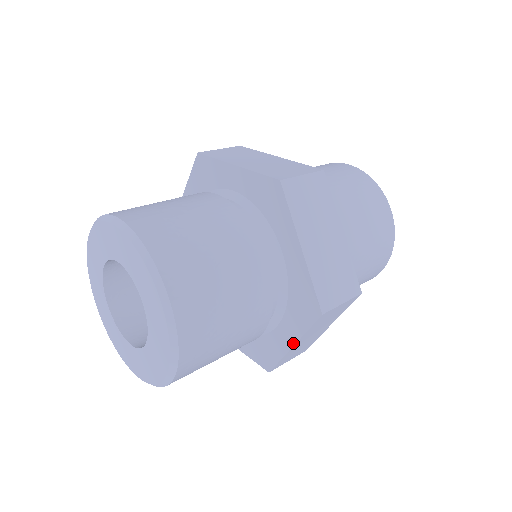
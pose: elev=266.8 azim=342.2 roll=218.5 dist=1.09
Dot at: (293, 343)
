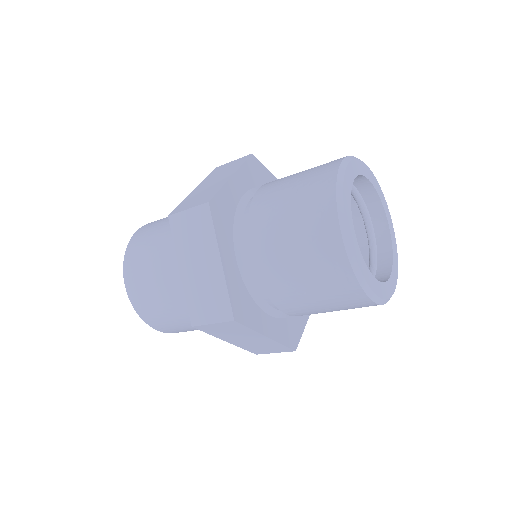
Dot at: occluded
